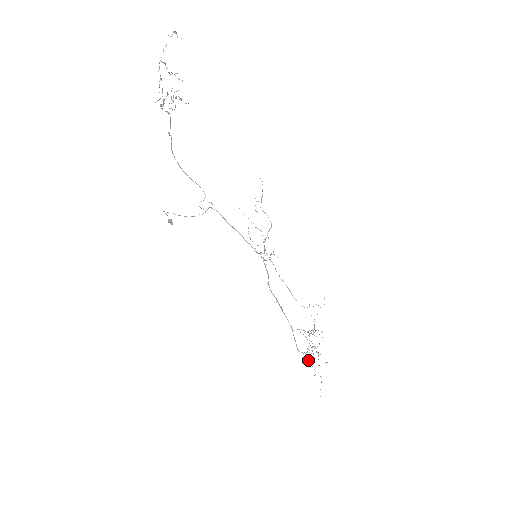
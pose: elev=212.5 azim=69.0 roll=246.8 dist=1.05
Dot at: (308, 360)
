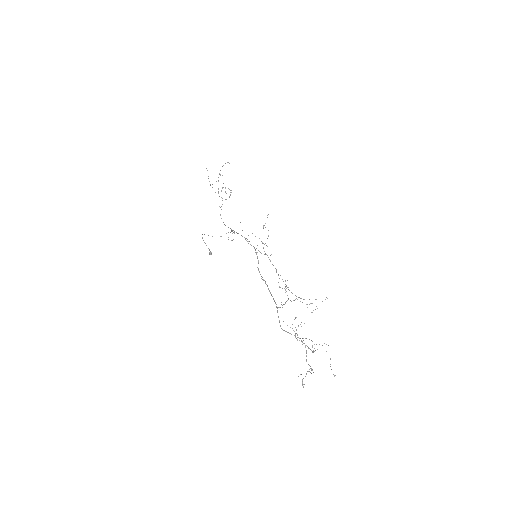
Dot at: (306, 360)
